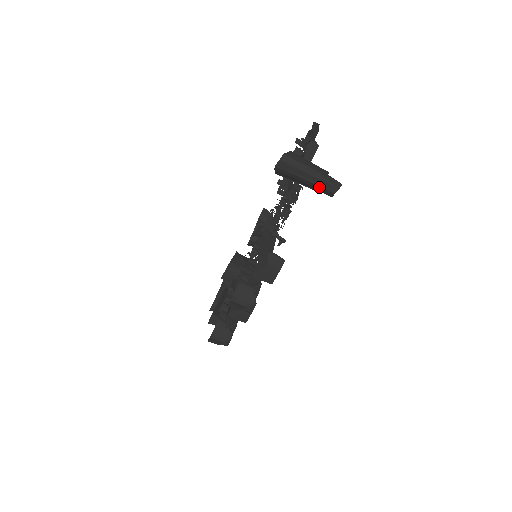
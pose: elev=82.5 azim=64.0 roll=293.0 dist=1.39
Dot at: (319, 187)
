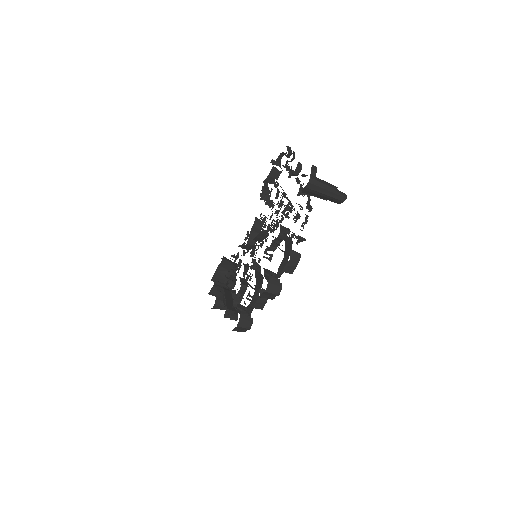
Dot at: (333, 198)
